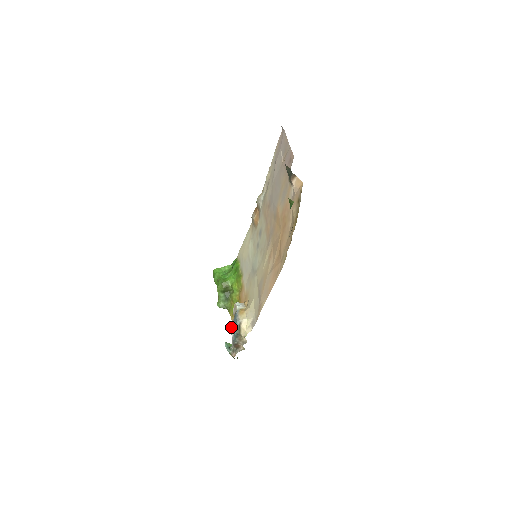
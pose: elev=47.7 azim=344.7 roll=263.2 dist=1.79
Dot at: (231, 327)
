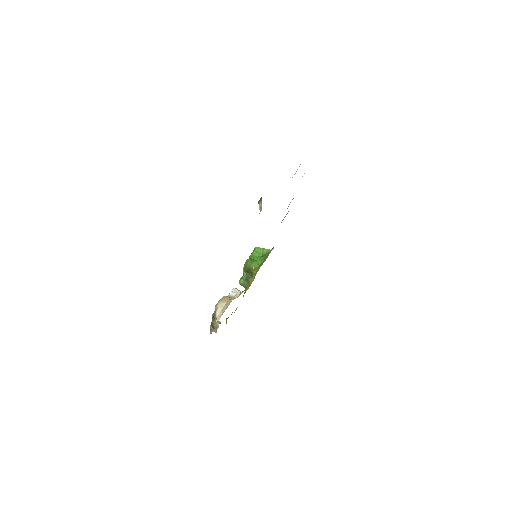
Dot at: occluded
